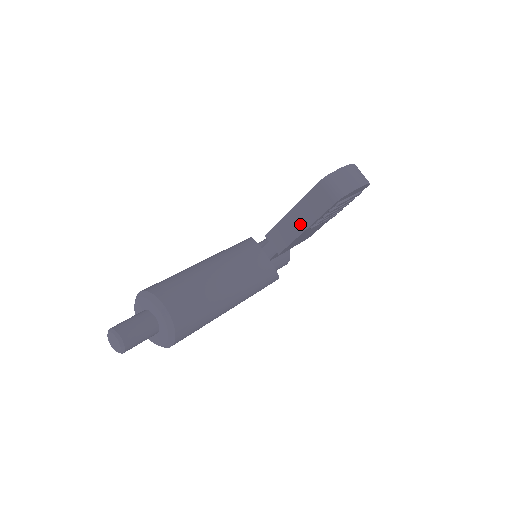
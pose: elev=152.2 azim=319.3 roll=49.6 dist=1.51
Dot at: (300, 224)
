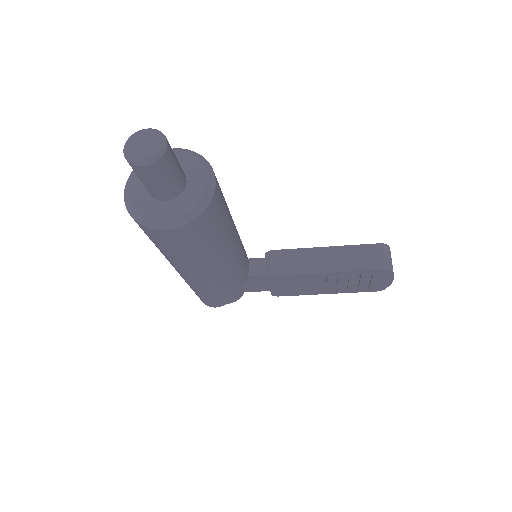
Dot at: (327, 264)
